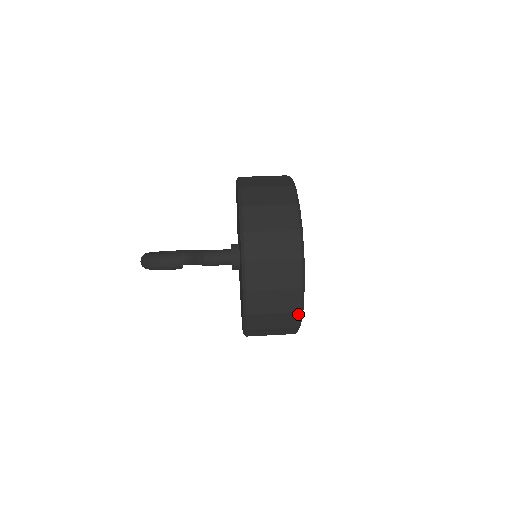
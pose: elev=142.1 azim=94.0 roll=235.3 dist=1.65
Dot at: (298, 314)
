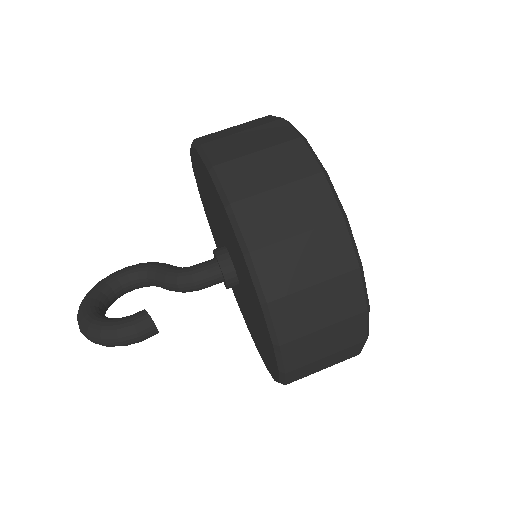
Dot at: (355, 355)
